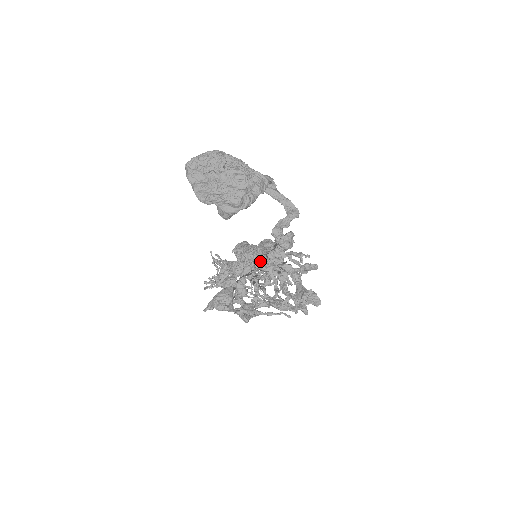
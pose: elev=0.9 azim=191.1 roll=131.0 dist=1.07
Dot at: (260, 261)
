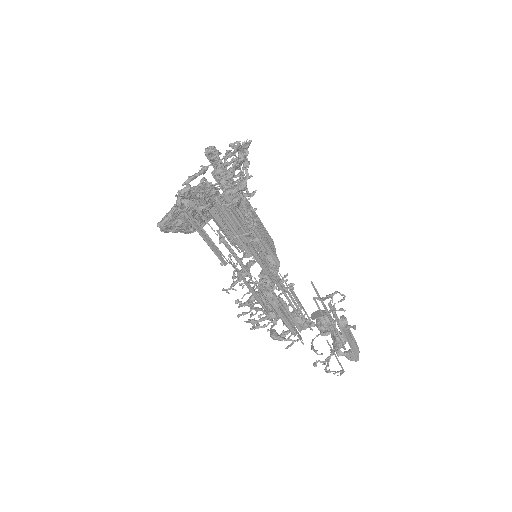
Dot at: (264, 260)
